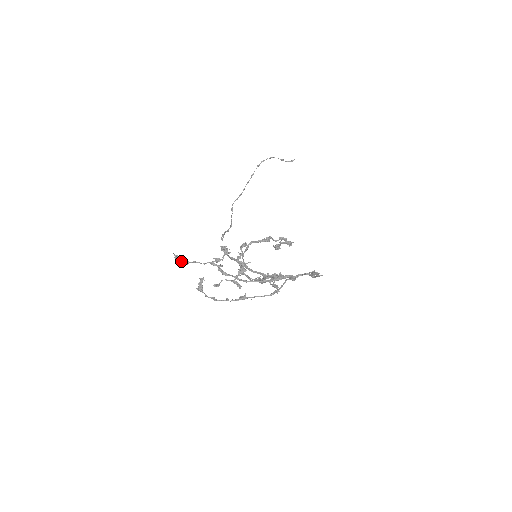
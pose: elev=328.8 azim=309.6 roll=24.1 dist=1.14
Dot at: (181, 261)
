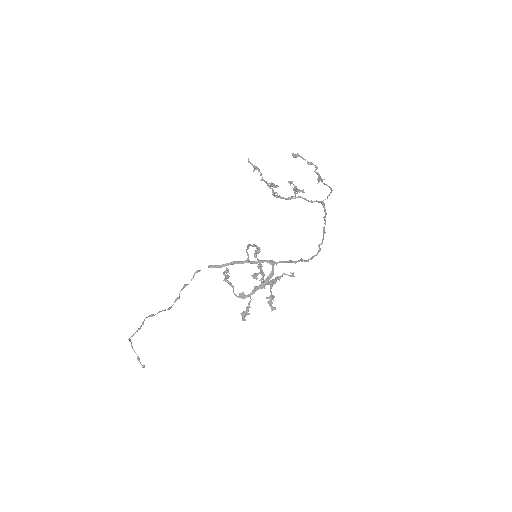
Dot at: (254, 167)
